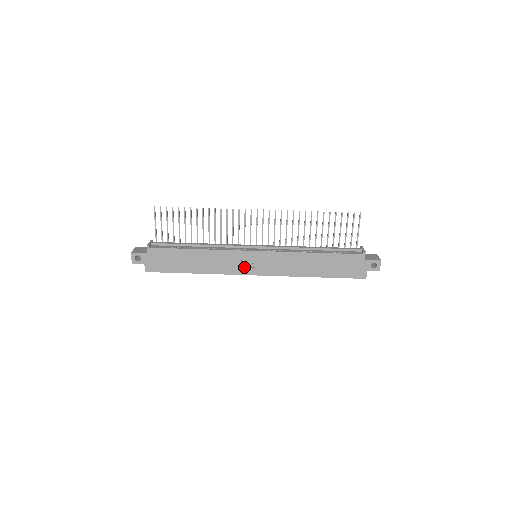
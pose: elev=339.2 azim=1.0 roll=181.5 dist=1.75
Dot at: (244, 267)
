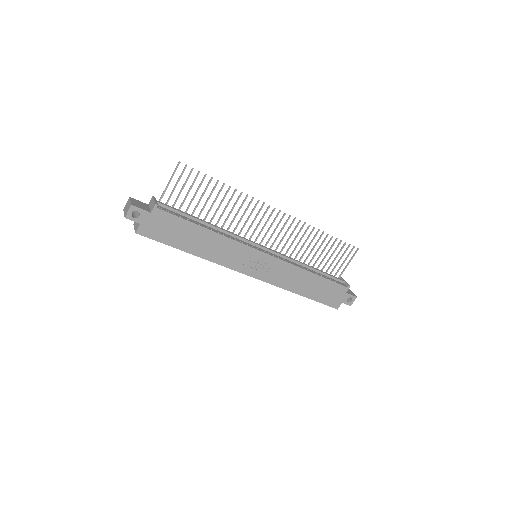
Dot at: (244, 265)
